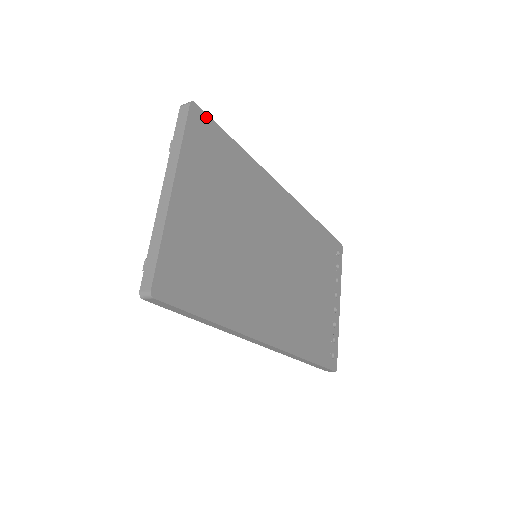
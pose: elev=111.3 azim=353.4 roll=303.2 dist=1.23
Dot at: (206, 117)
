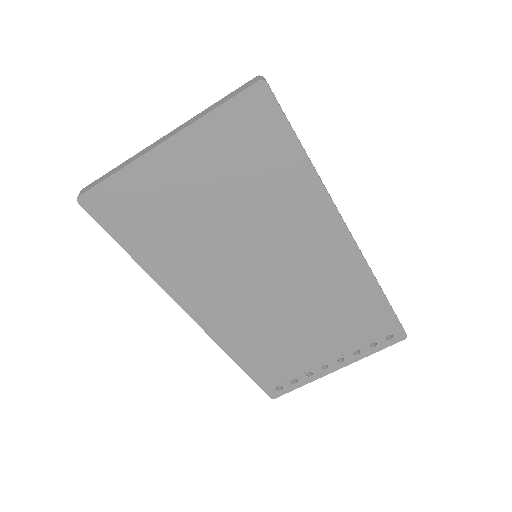
Dot at: (274, 105)
